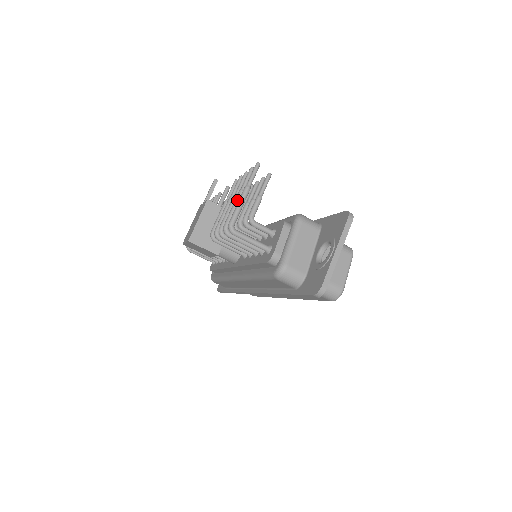
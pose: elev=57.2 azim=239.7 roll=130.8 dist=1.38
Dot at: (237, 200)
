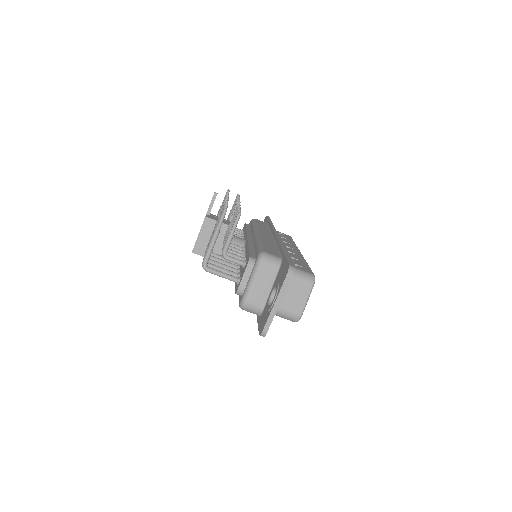
Dot at: occluded
